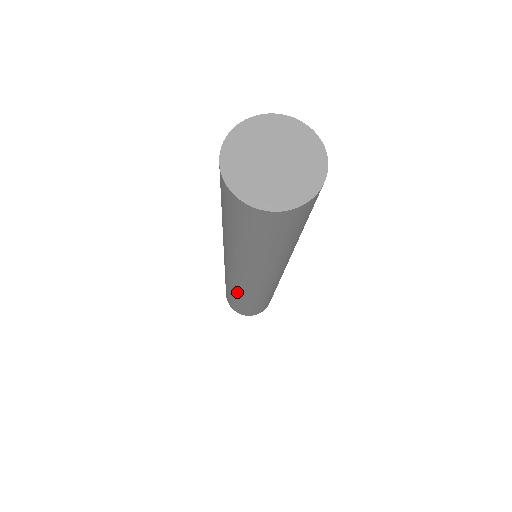
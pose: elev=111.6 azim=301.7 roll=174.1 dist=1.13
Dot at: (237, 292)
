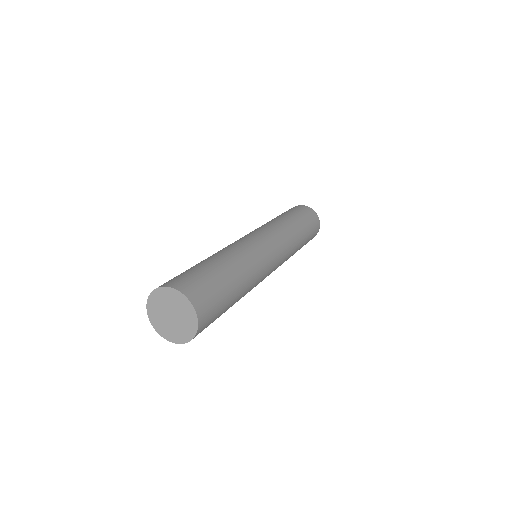
Dot at: occluded
